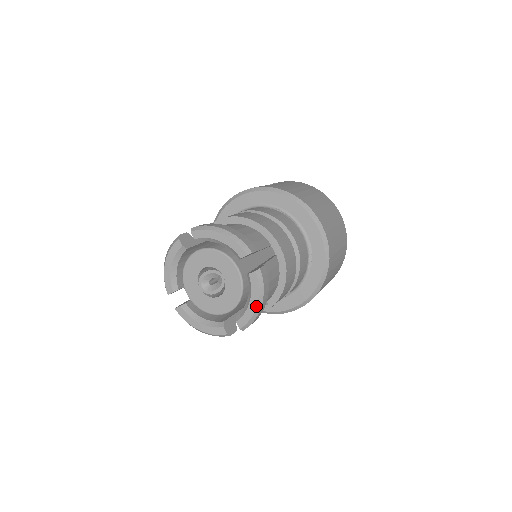
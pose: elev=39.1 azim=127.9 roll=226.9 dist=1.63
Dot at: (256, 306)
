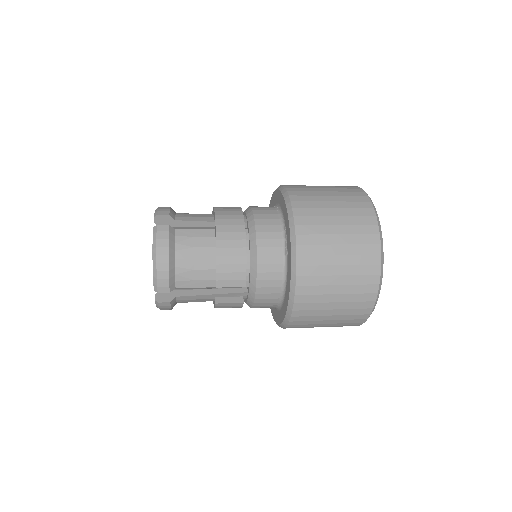
Dot at: occluded
